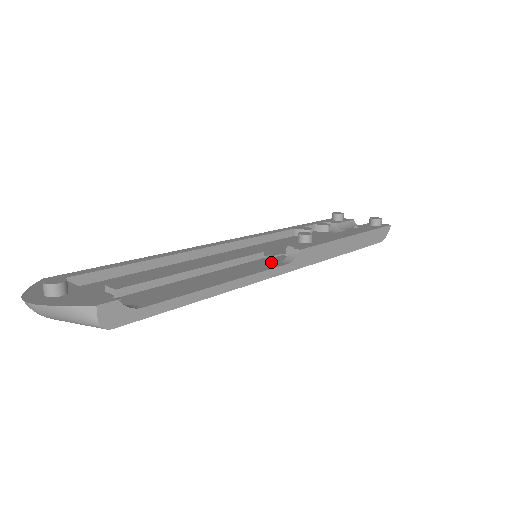
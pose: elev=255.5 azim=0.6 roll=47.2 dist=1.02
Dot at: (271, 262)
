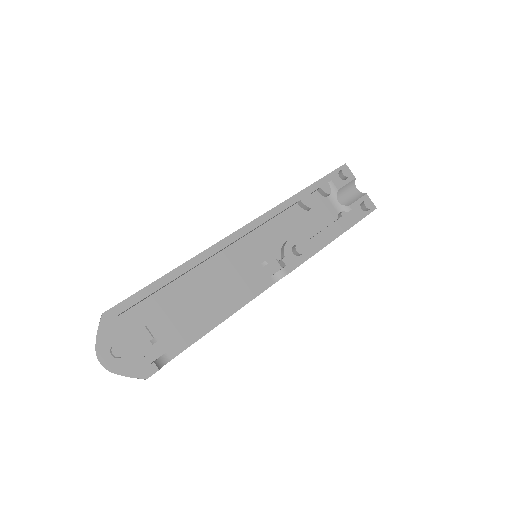
Dot at: (264, 277)
